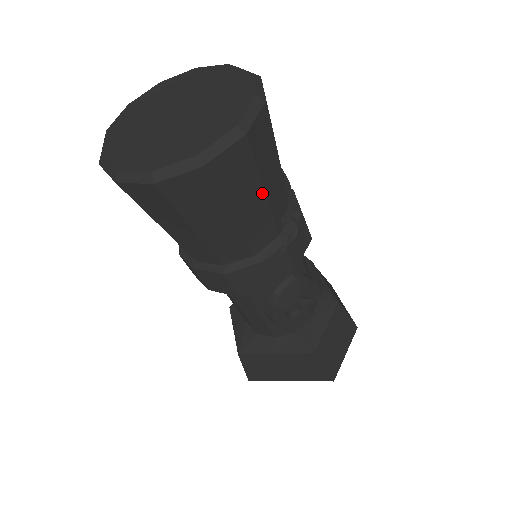
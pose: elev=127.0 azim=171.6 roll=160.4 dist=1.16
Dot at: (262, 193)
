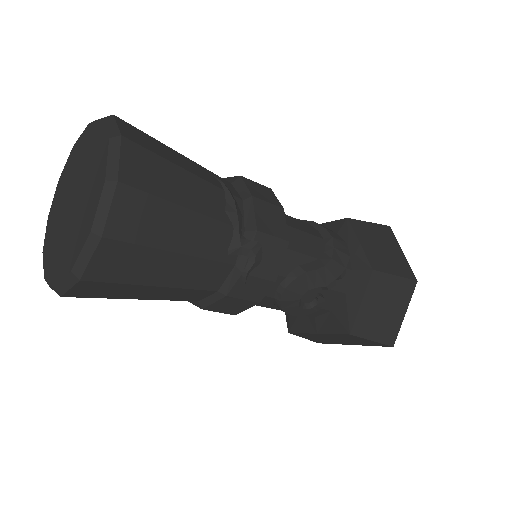
Dot at: (175, 255)
